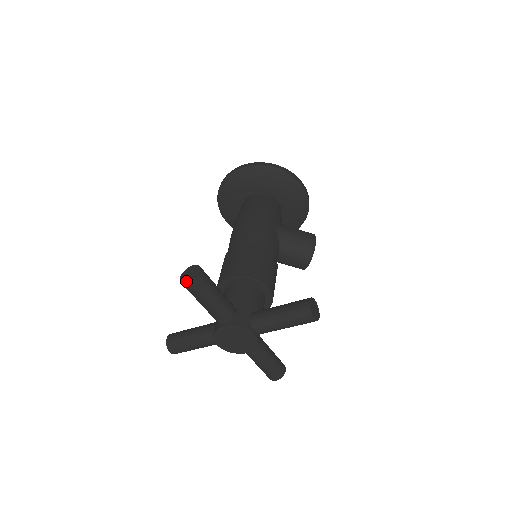
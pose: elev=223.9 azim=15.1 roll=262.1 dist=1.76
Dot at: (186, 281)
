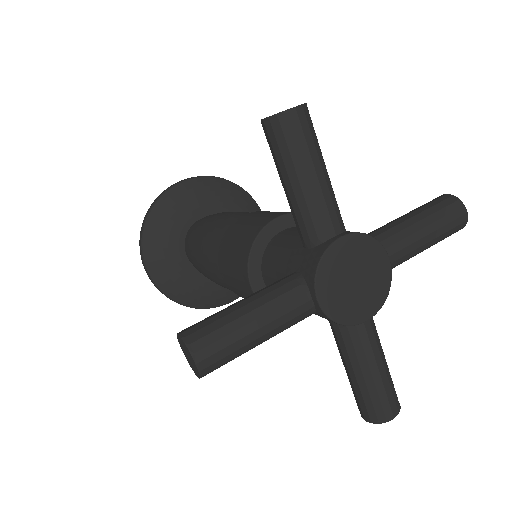
Dot at: occluded
